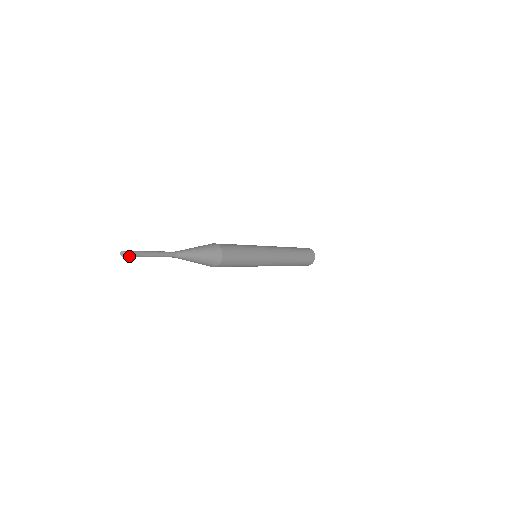
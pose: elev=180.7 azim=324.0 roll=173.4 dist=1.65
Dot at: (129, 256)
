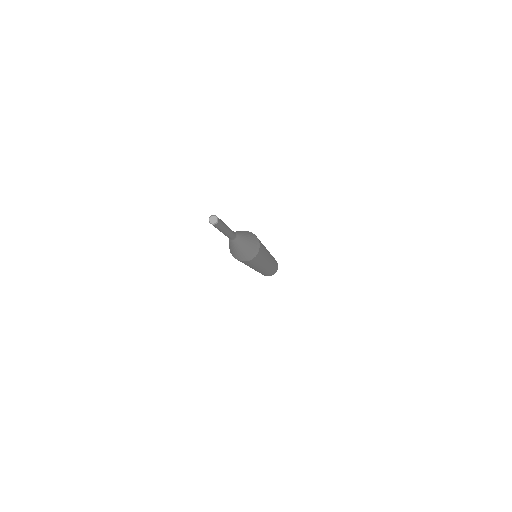
Dot at: (216, 225)
